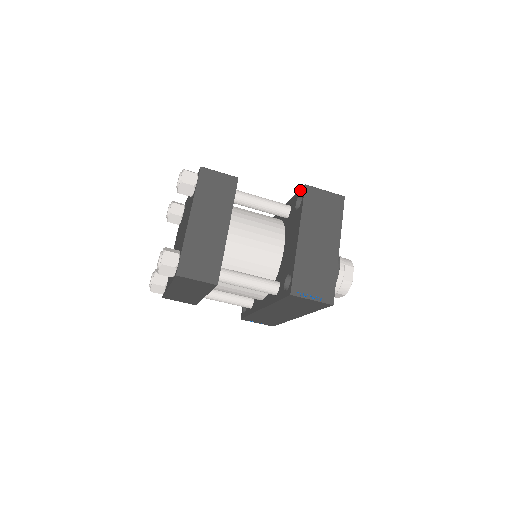
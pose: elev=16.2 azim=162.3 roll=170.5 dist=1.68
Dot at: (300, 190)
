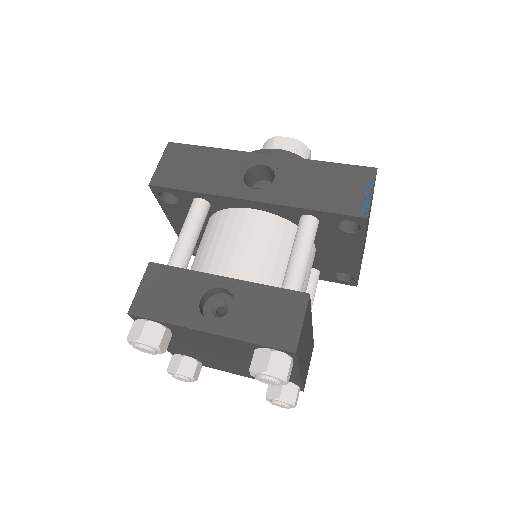
Dot at: (350, 218)
